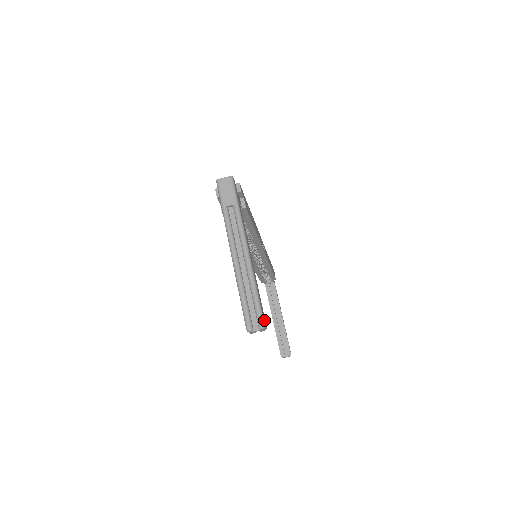
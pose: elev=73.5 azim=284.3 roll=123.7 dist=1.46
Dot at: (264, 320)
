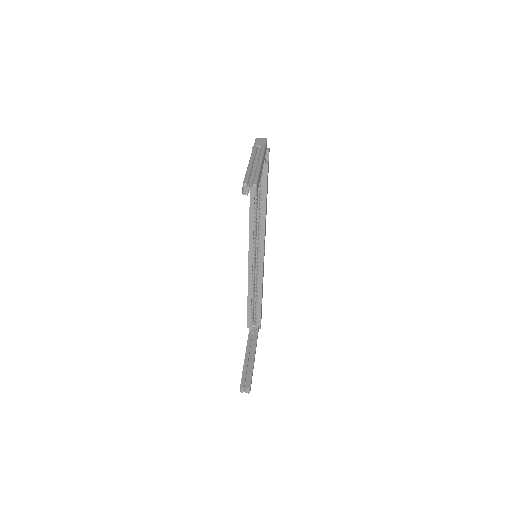
Dot at: (257, 186)
